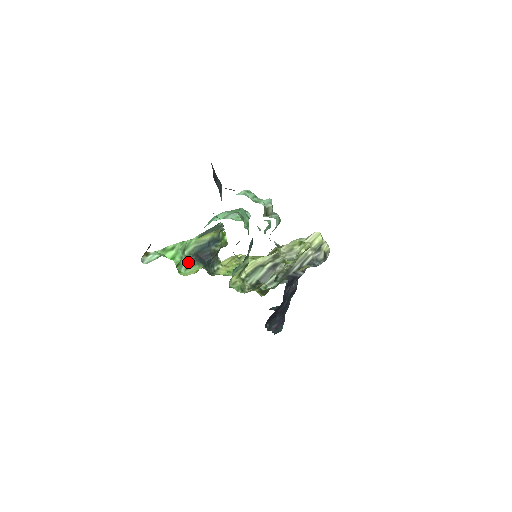
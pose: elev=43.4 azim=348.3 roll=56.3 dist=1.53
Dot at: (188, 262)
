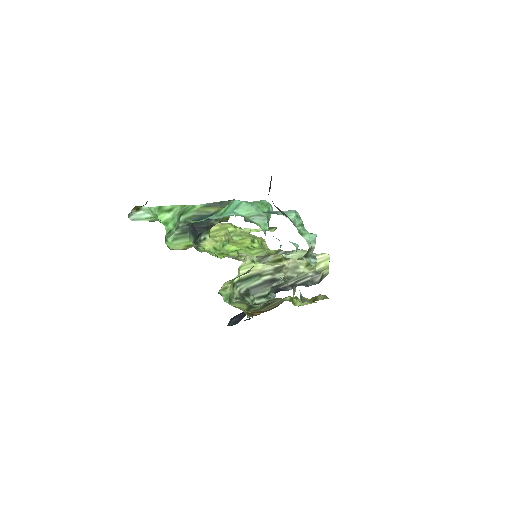
Dot at: (180, 231)
